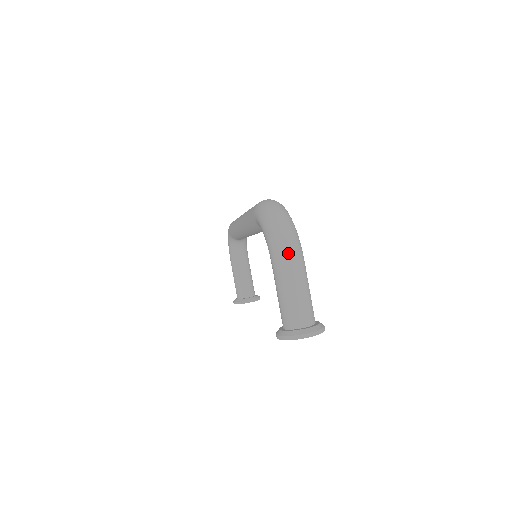
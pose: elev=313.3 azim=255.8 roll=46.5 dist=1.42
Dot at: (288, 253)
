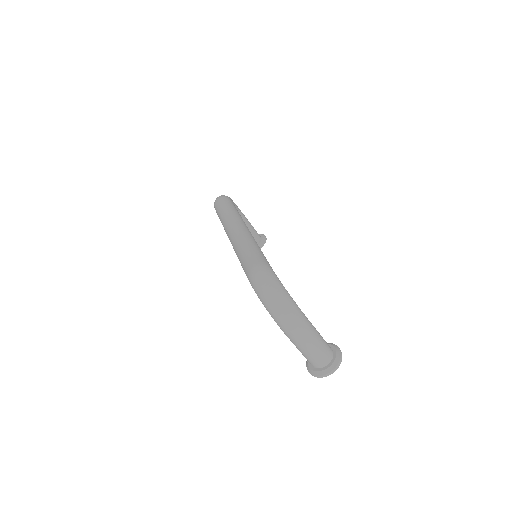
Dot at: (295, 330)
